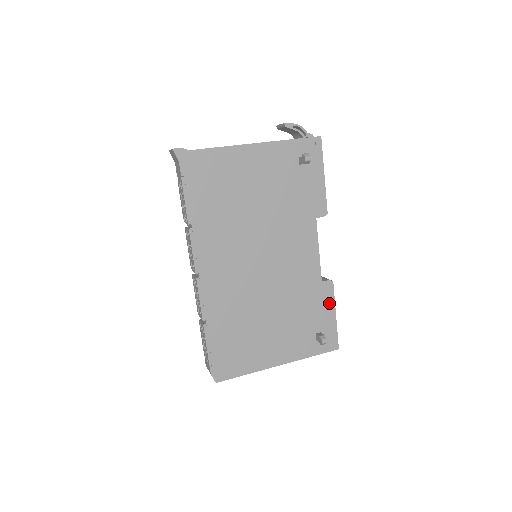
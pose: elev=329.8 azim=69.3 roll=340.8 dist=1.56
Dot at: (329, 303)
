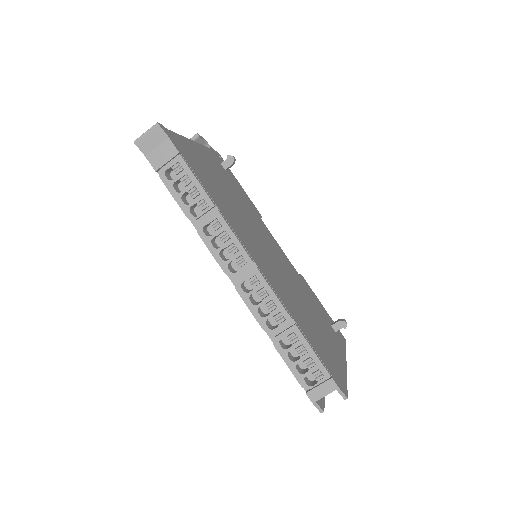
Dot at: (314, 295)
